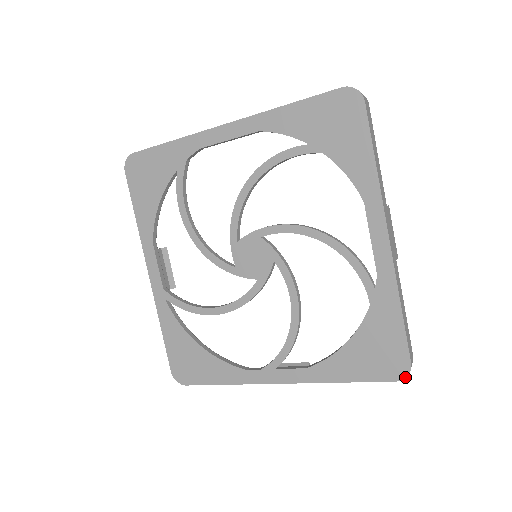
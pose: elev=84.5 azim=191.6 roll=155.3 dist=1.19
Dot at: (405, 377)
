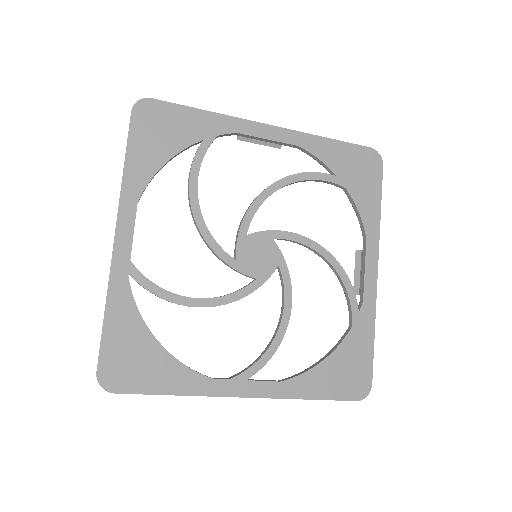
Dot at: (365, 397)
